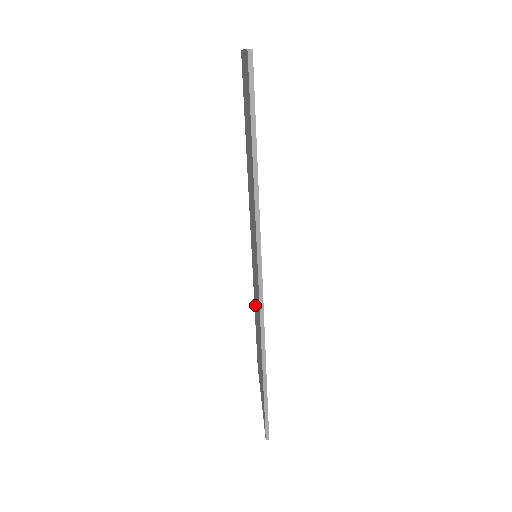
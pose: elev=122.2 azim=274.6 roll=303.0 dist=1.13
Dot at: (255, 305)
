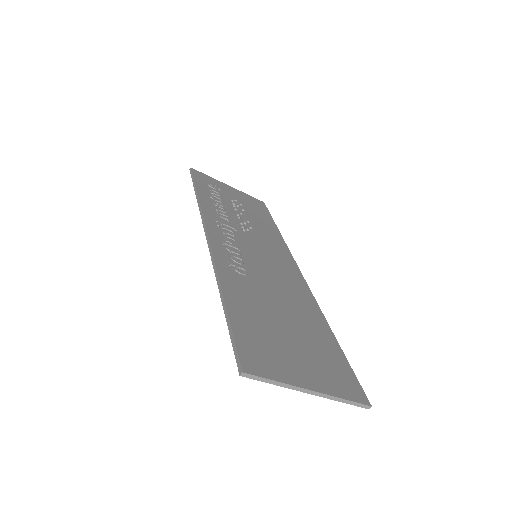
Dot at: occluded
